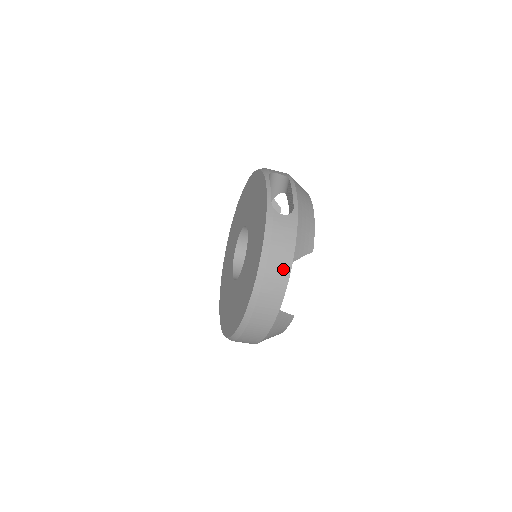
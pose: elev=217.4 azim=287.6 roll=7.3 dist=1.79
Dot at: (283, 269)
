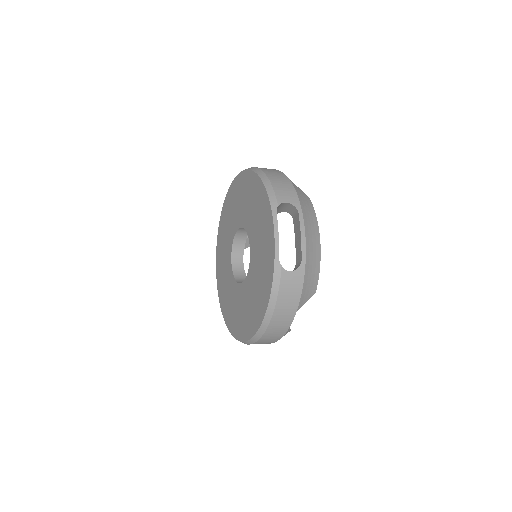
Dot at: (286, 319)
